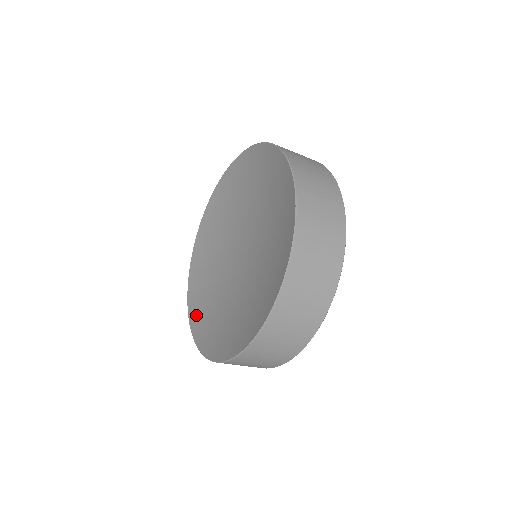
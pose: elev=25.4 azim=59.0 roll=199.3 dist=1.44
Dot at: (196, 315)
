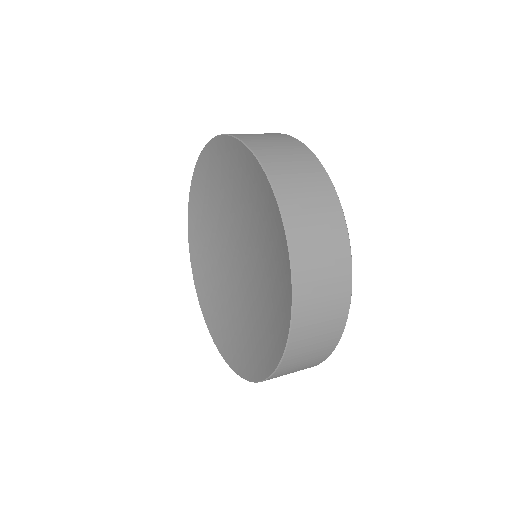
Dot at: (228, 350)
